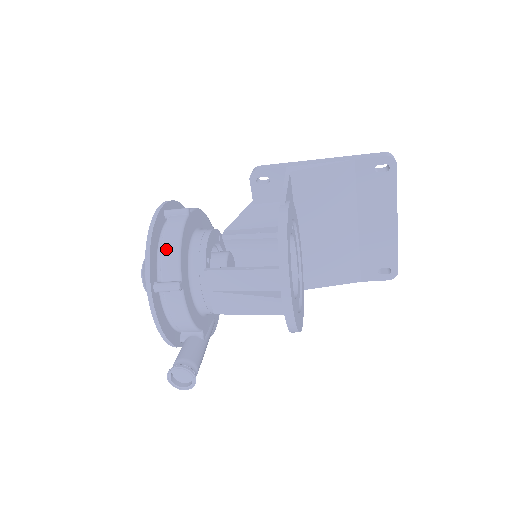
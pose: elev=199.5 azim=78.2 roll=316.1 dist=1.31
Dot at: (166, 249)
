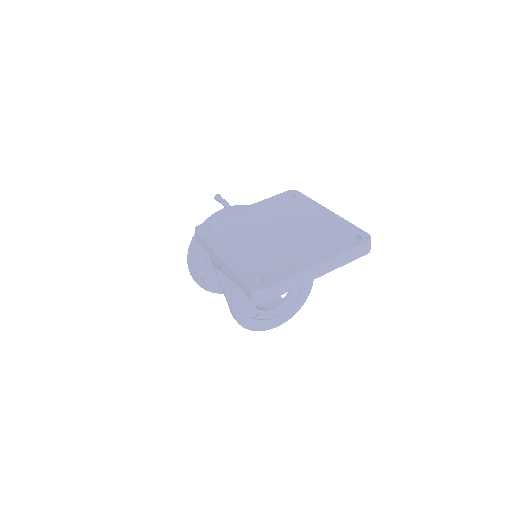
Dot at: occluded
